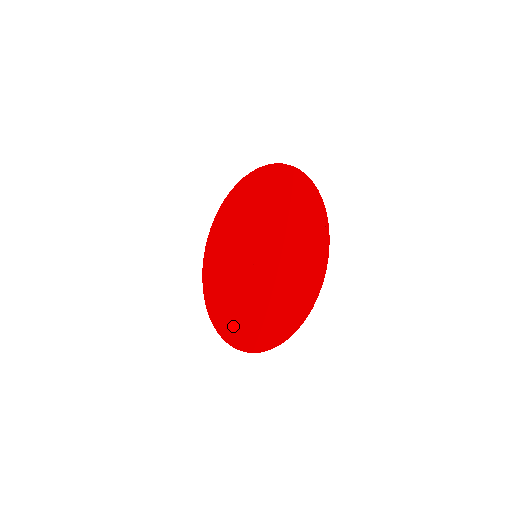
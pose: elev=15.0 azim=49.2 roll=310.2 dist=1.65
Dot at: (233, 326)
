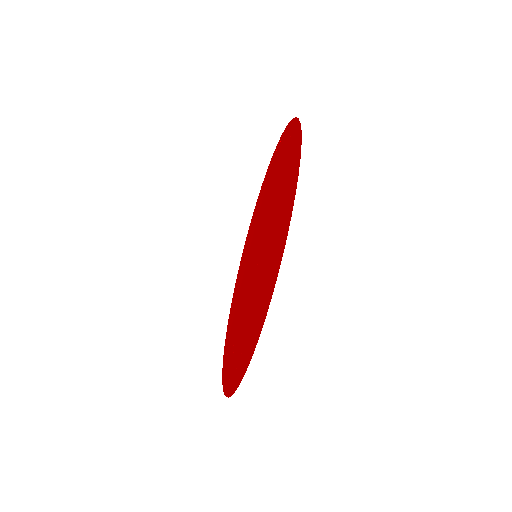
Dot at: (247, 345)
